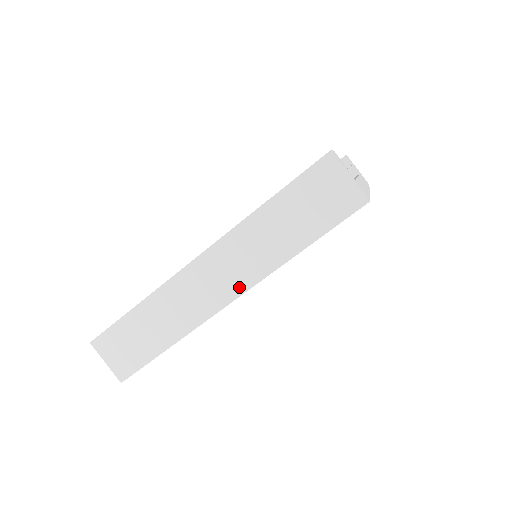
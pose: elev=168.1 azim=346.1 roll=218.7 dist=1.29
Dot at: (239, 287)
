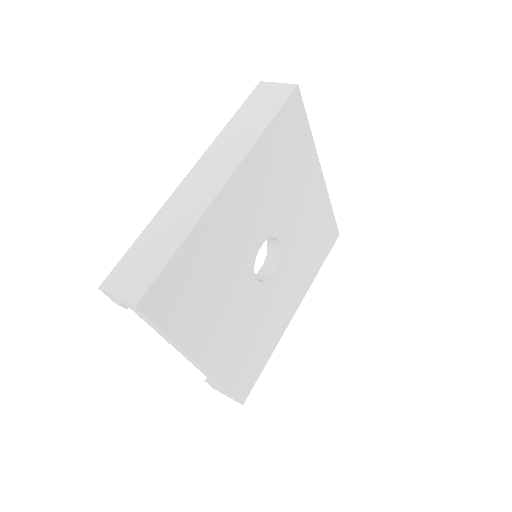
Dot at: (230, 169)
